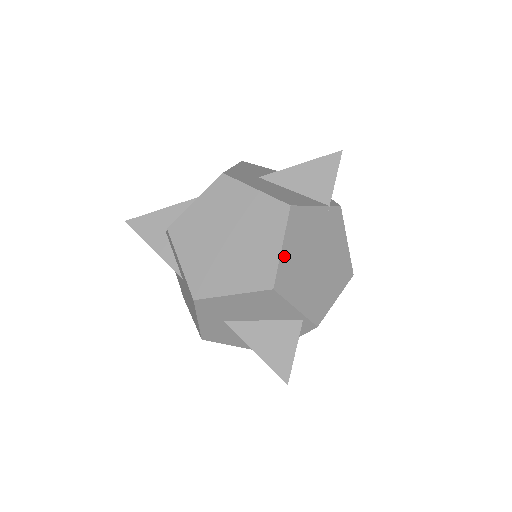
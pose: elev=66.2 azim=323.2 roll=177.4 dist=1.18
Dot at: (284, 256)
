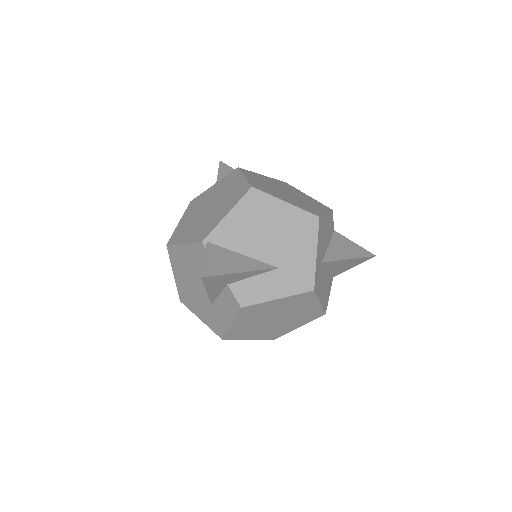
Dot at: occluded
